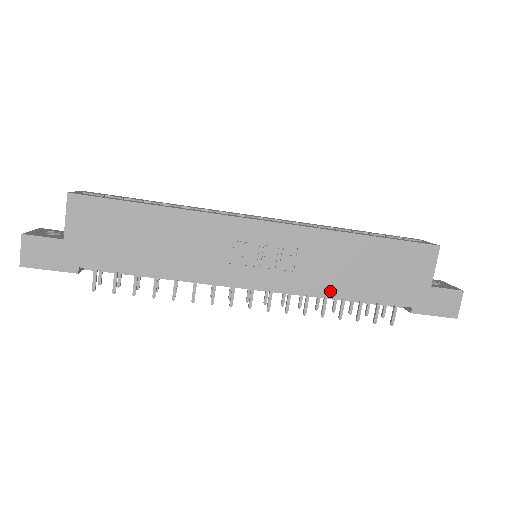
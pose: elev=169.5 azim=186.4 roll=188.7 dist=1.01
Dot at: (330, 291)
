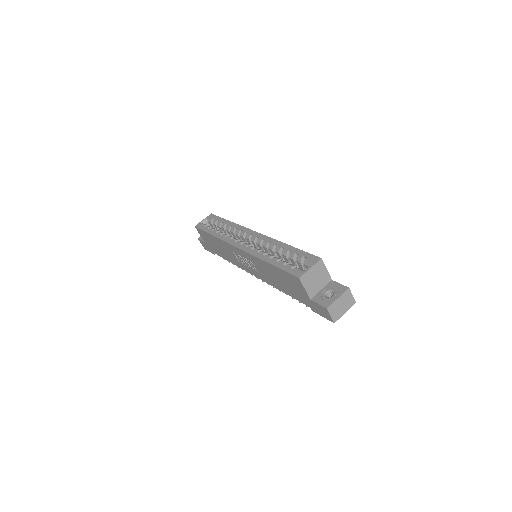
Dot at: (275, 286)
